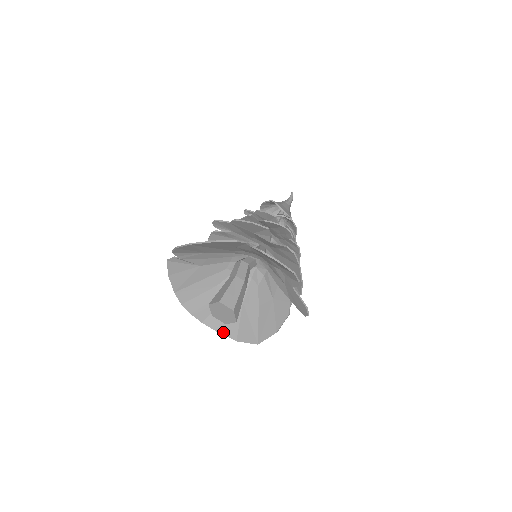
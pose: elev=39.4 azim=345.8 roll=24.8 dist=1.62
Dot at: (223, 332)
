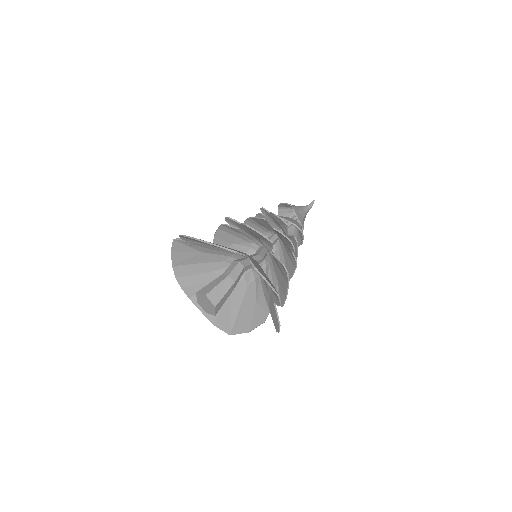
Dot at: (204, 312)
